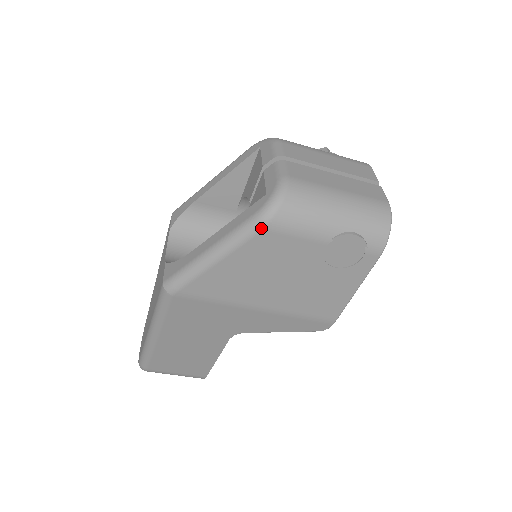
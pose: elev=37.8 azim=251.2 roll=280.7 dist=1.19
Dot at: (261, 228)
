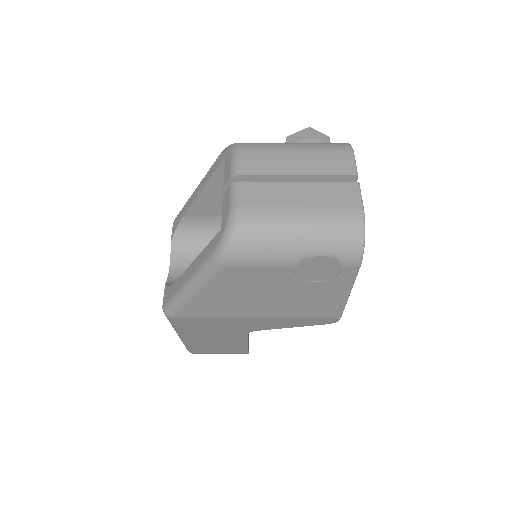
Dot at: (221, 266)
